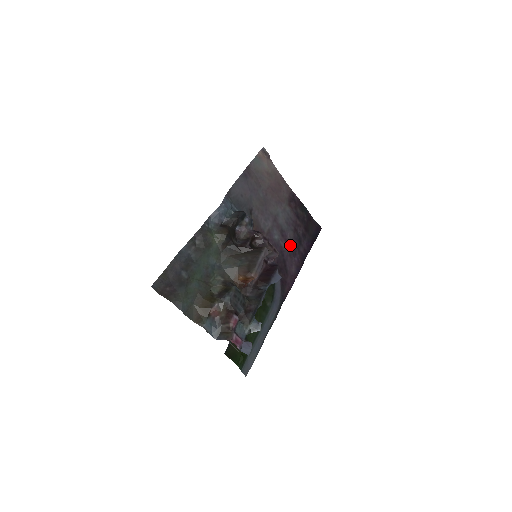
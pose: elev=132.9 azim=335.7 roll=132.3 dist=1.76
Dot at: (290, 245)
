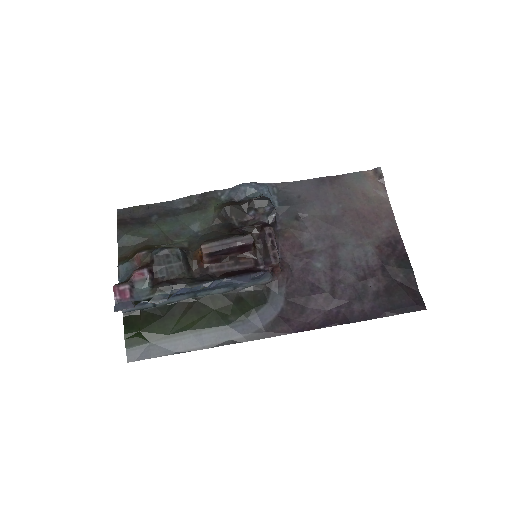
Dot at: (336, 288)
